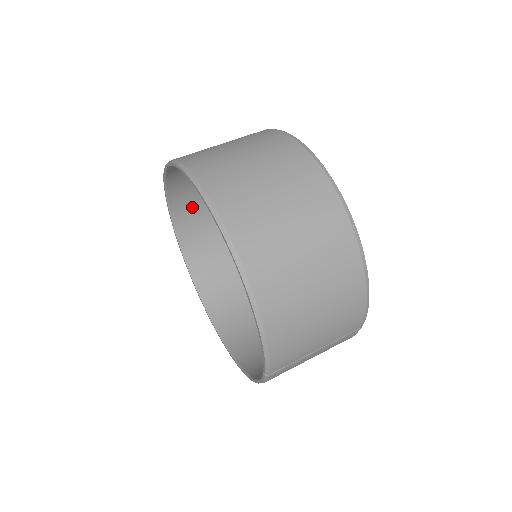
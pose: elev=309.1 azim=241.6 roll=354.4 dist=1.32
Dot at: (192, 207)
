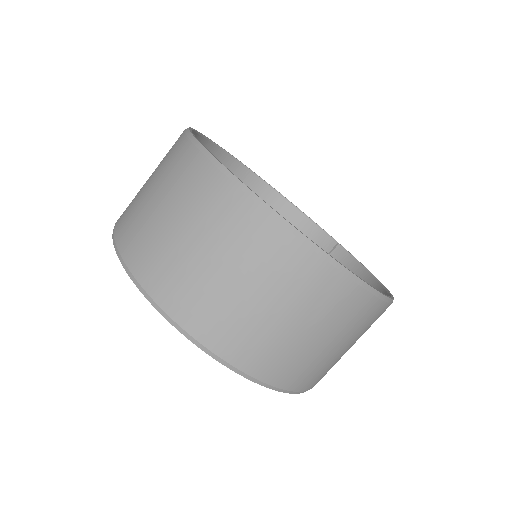
Dot at: occluded
